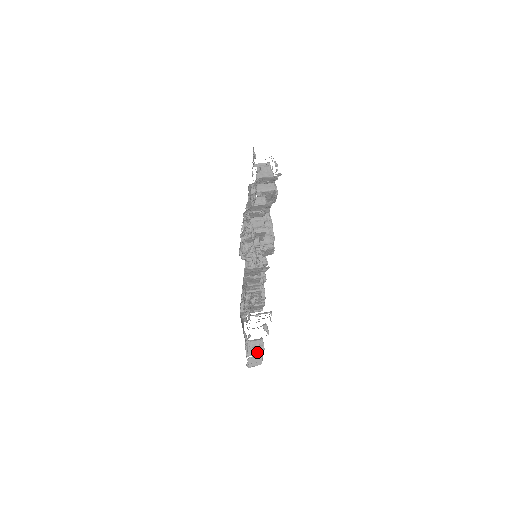
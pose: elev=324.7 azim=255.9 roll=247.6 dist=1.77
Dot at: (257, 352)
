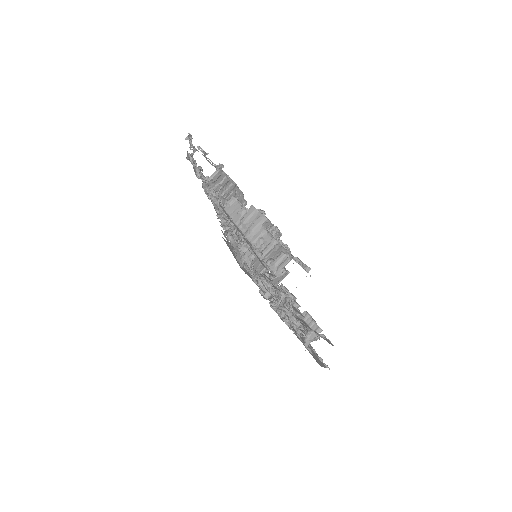
Dot at: occluded
